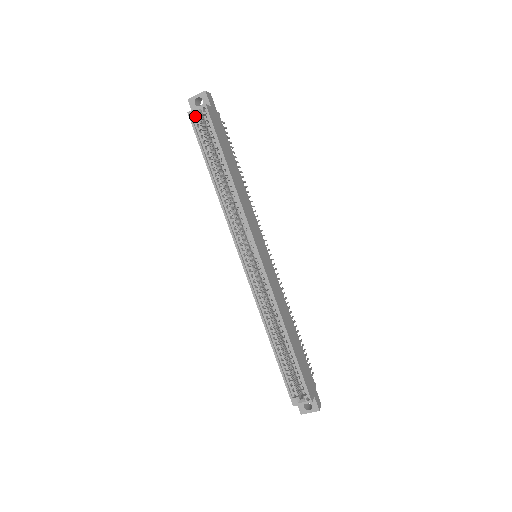
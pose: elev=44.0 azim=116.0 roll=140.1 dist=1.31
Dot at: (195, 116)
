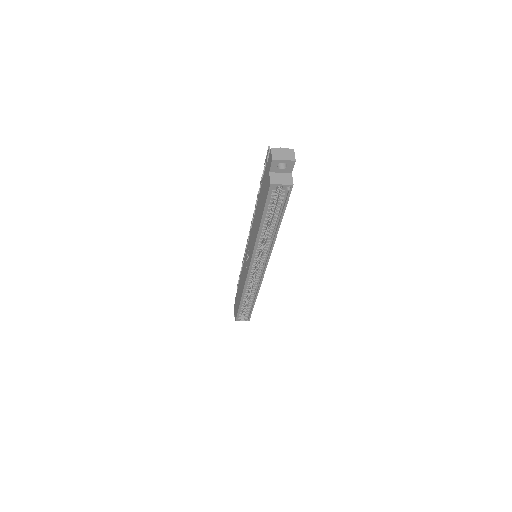
Dot at: (276, 189)
